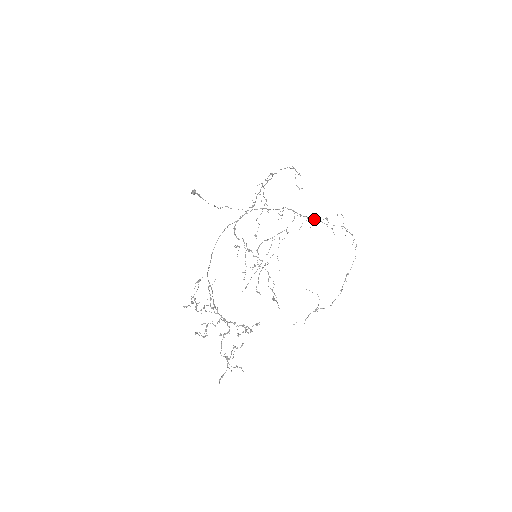
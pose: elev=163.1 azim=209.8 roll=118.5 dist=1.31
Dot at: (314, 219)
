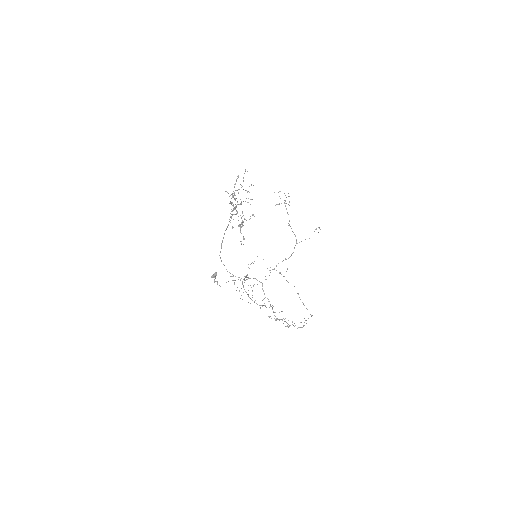
Dot at: (282, 319)
